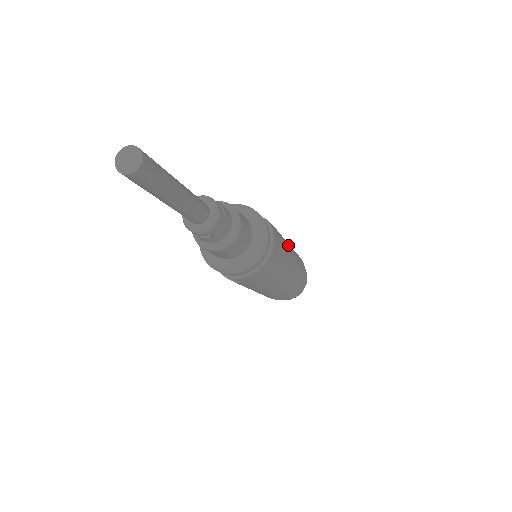
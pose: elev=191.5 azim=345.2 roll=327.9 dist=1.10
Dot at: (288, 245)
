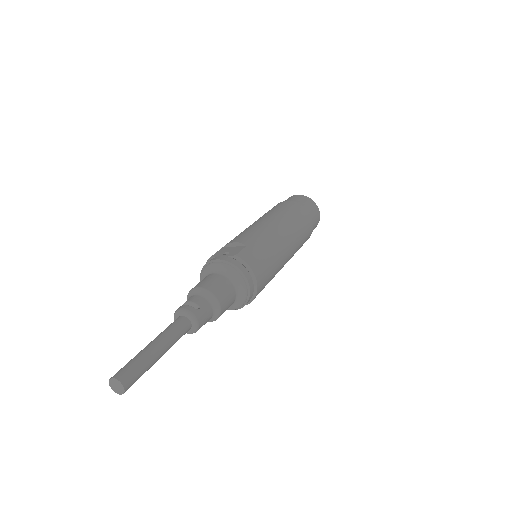
Dot at: (270, 230)
